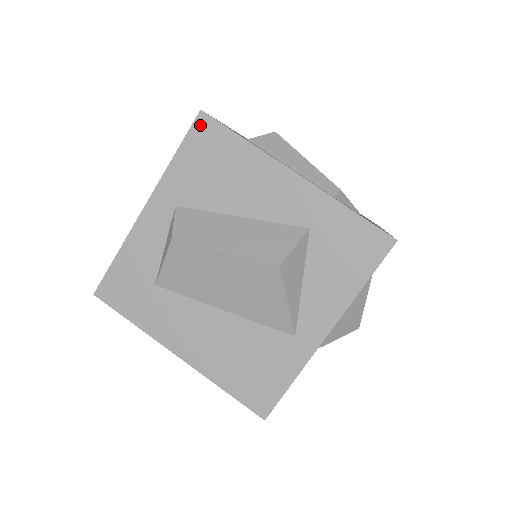
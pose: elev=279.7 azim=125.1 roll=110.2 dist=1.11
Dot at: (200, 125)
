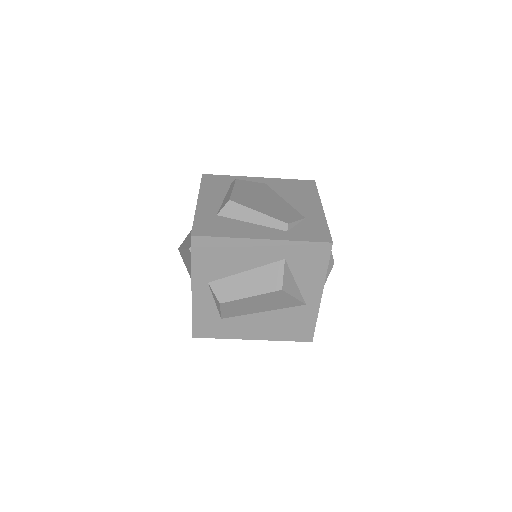
Dot at: (195, 242)
